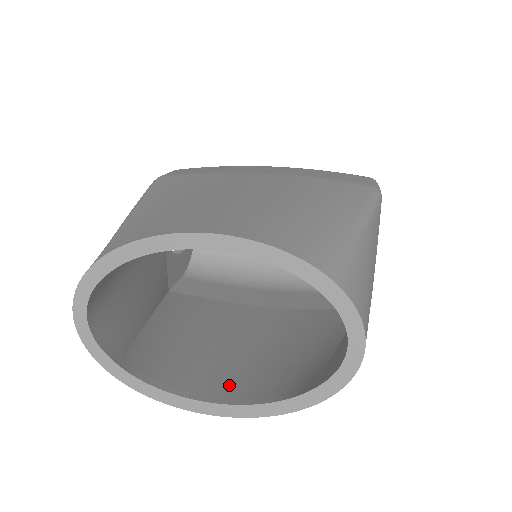
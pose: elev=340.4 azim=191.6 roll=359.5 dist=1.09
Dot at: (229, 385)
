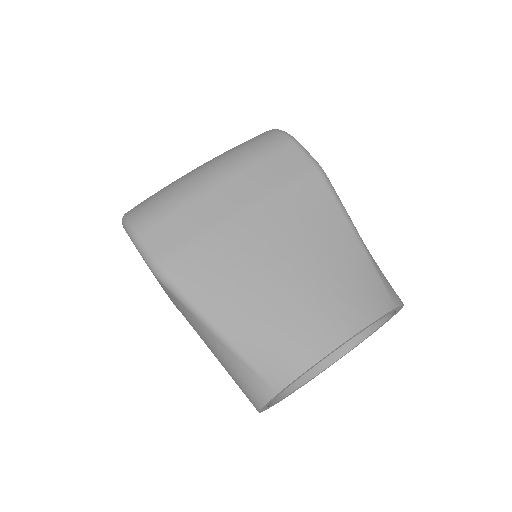
Dot at: occluded
